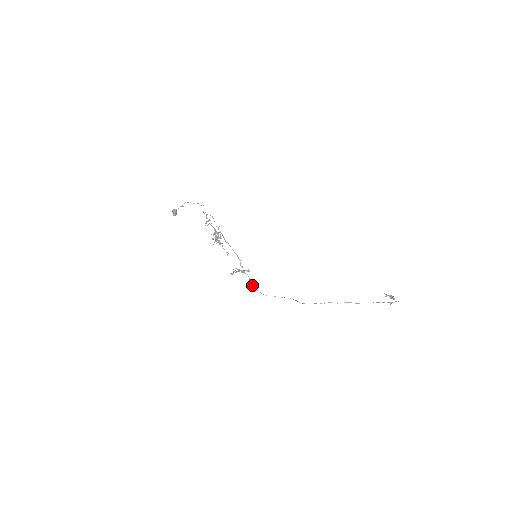
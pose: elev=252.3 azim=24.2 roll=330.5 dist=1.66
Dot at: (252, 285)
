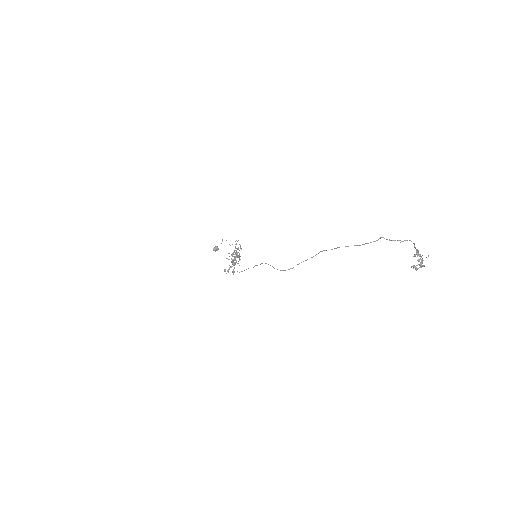
Dot at: (232, 264)
